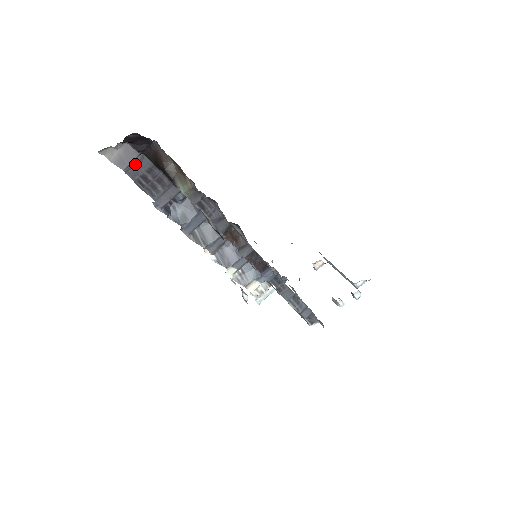
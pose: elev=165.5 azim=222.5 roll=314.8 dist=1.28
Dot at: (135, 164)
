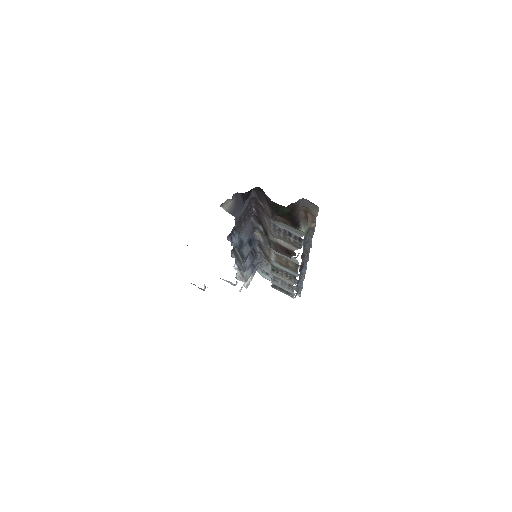
Dot at: (240, 210)
